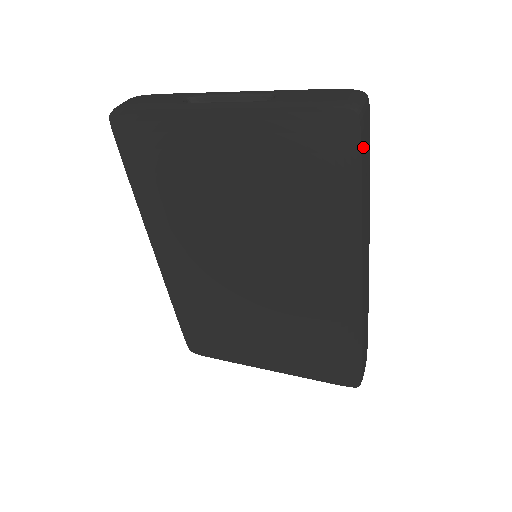
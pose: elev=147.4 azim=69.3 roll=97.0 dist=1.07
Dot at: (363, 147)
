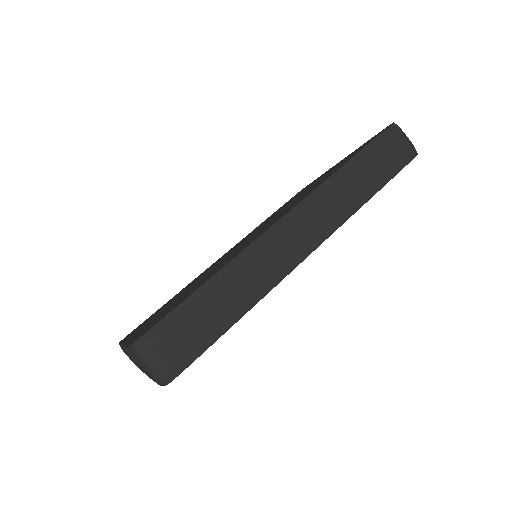
Dot at: (381, 139)
